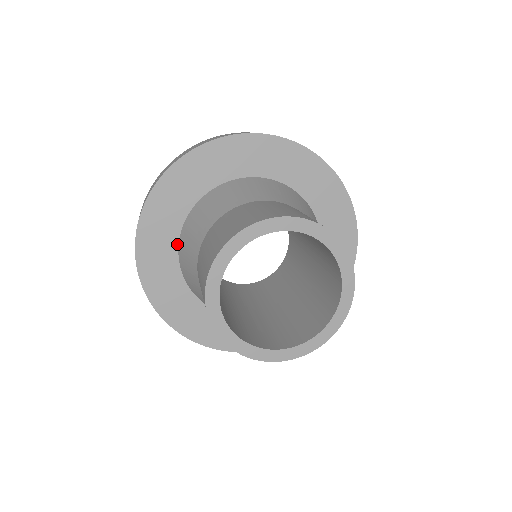
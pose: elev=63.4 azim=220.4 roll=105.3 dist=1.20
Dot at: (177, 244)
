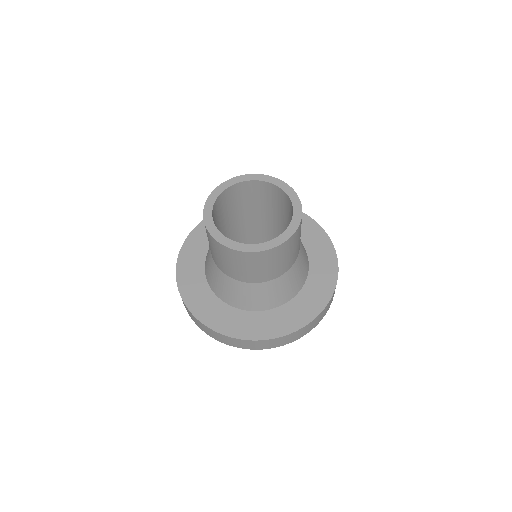
Dot at: (218, 298)
